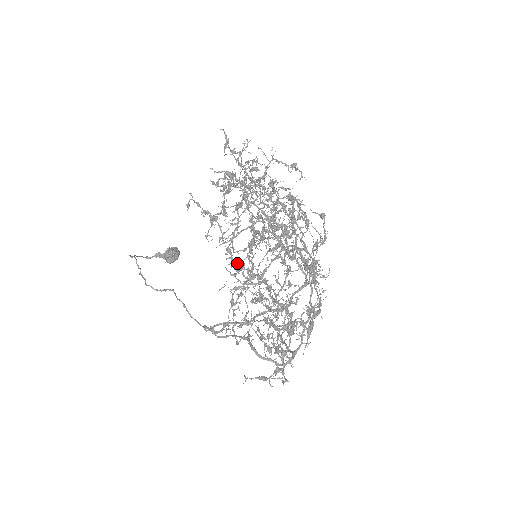
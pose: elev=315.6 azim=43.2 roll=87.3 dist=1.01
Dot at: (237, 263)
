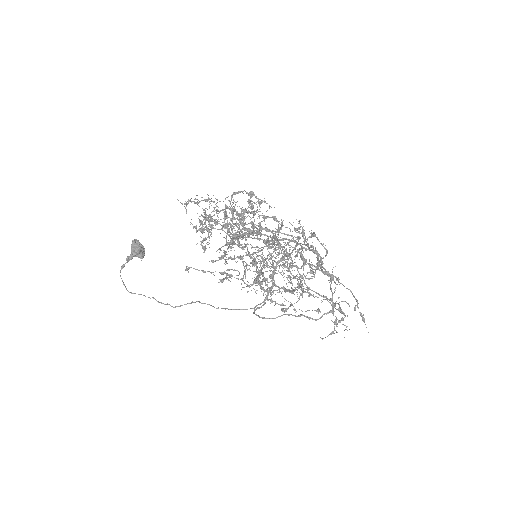
Dot at: (235, 258)
